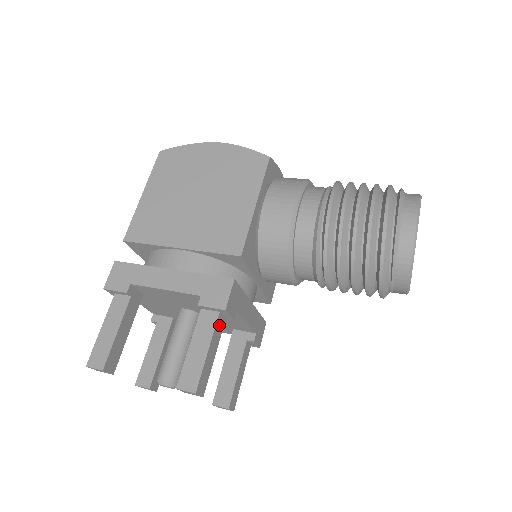
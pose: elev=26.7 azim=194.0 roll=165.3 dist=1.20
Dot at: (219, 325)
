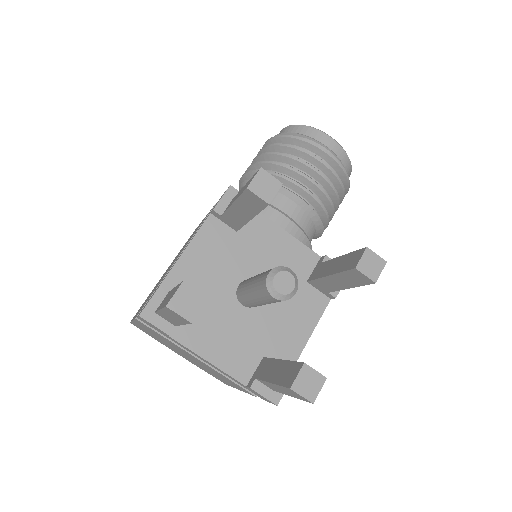
Dot at: occluded
